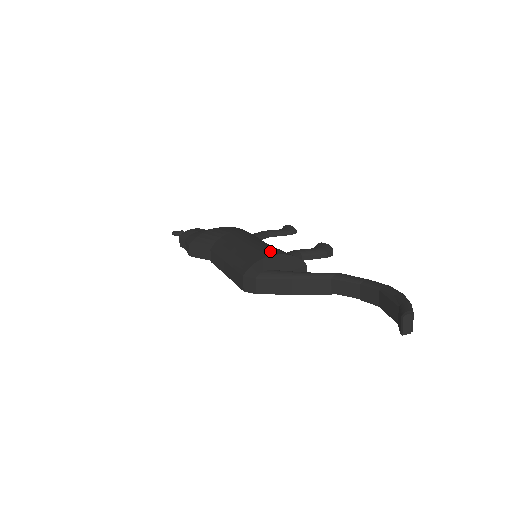
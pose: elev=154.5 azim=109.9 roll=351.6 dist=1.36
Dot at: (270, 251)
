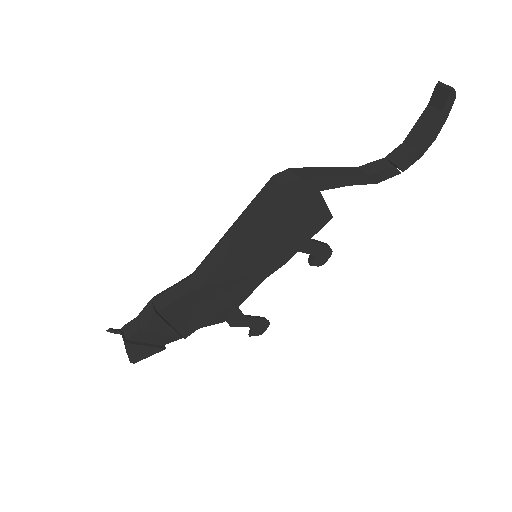
Dot at: occluded
